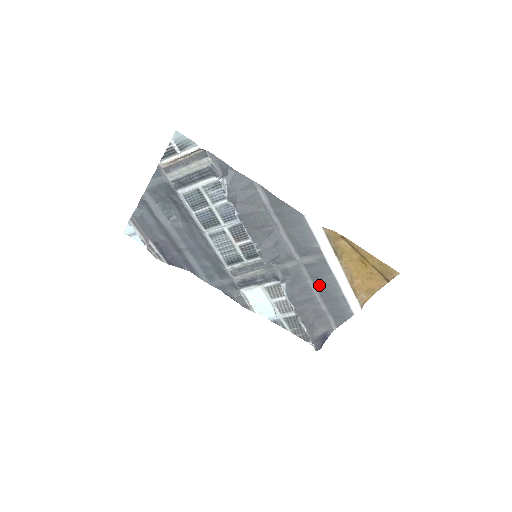
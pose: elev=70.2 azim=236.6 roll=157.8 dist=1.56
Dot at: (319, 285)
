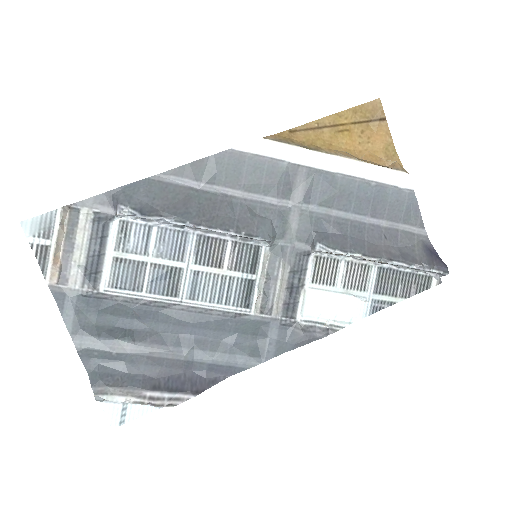
Dot at: (345, 204)
